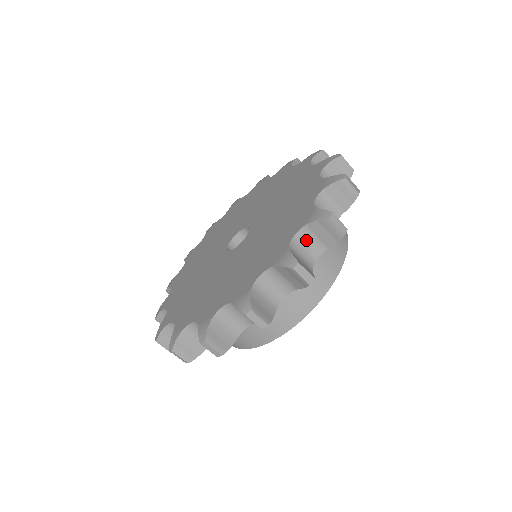
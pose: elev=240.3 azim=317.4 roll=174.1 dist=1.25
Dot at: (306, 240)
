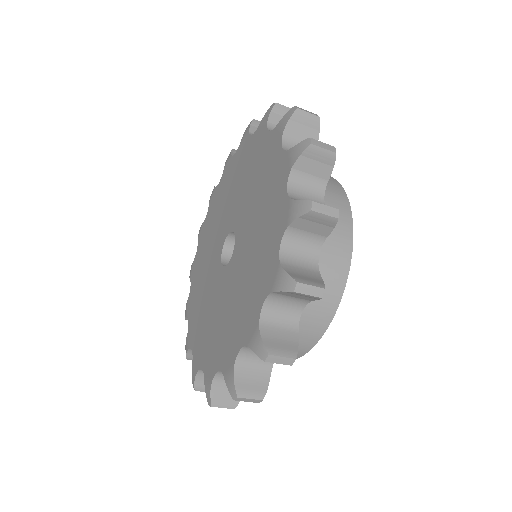
Dot at: (301, 185)
